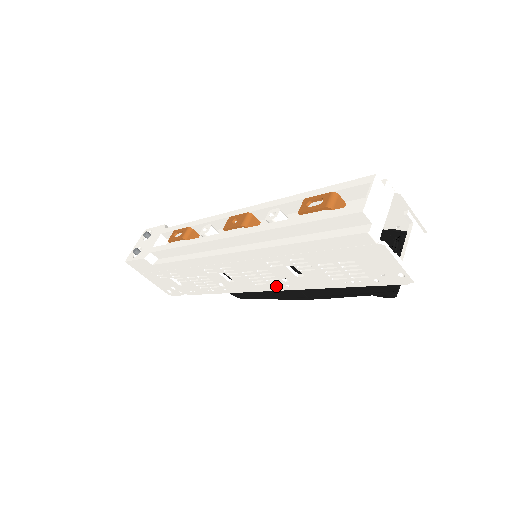
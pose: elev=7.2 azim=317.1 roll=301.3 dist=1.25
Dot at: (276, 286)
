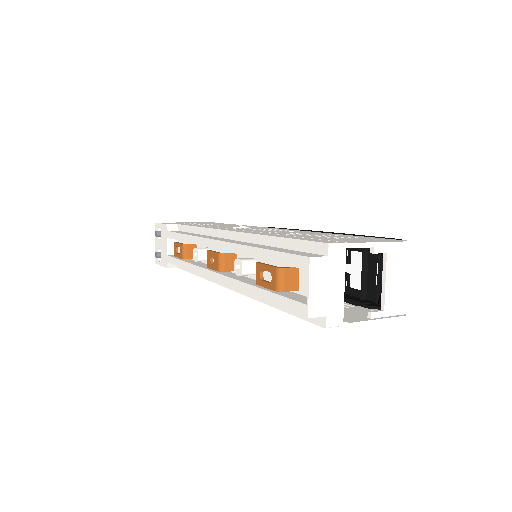
Dot at: occluded
